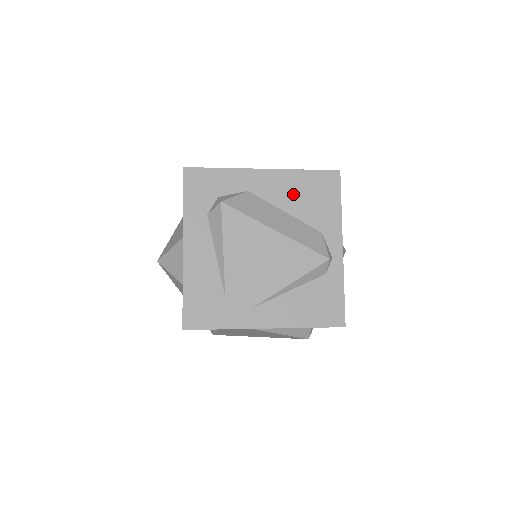
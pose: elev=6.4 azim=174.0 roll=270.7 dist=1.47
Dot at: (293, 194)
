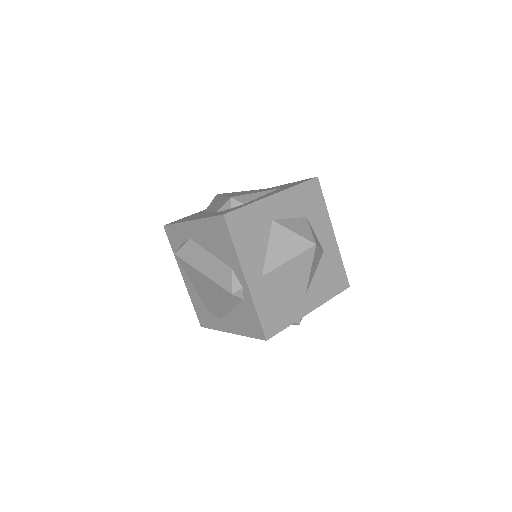
Dot at: (208, 238)
